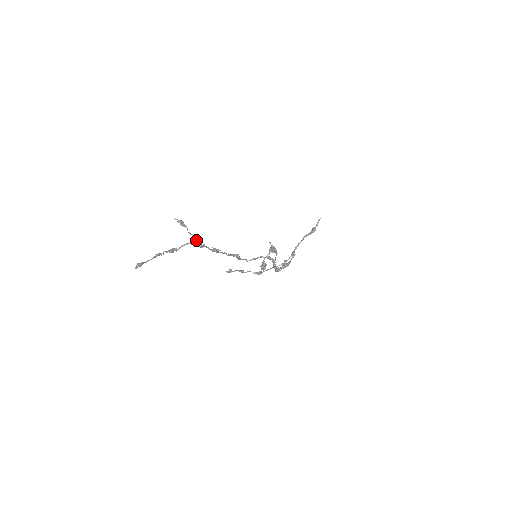
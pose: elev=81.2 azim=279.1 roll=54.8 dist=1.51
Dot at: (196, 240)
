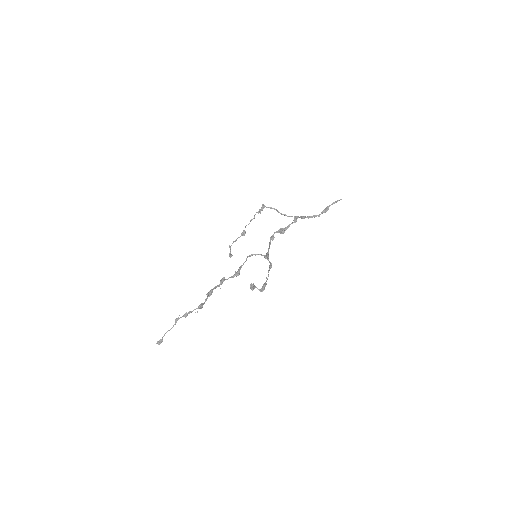
Dot at: (208, 295)
